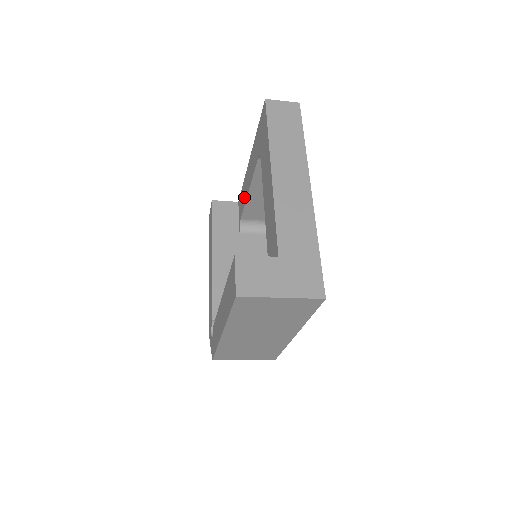
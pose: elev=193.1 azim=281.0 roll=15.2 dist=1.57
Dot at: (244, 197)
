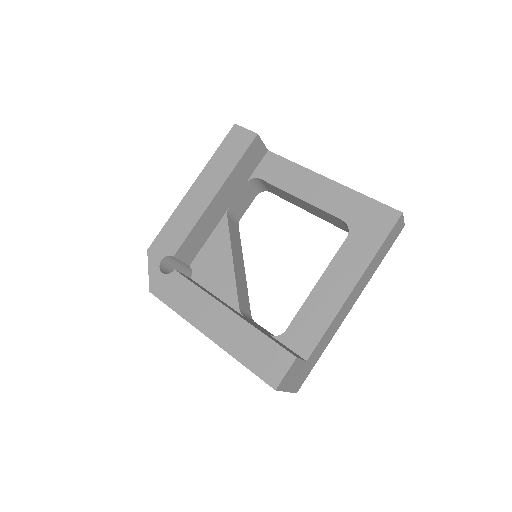
Dot at: (287, 181)
